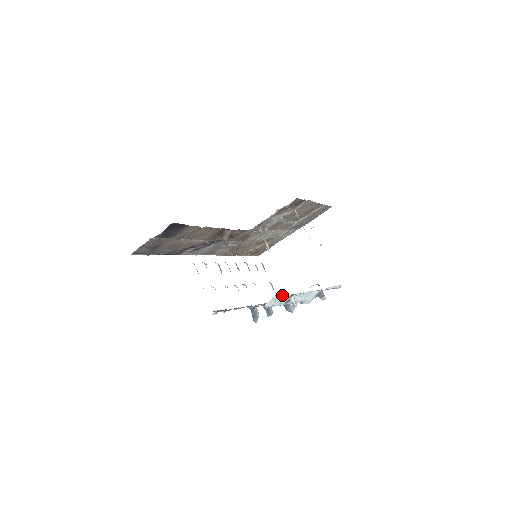
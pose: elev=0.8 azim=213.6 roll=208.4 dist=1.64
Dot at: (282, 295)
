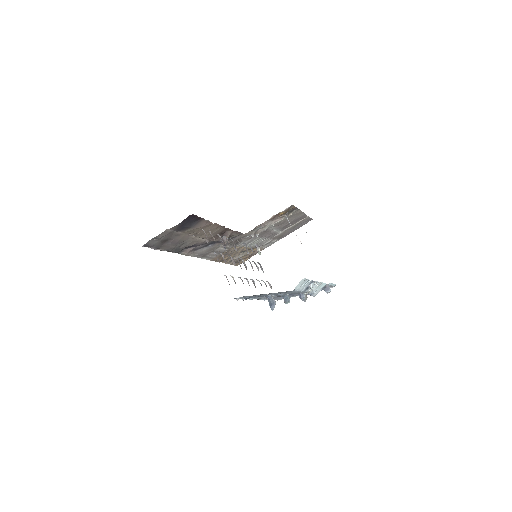
Dot at: (307, 280)
